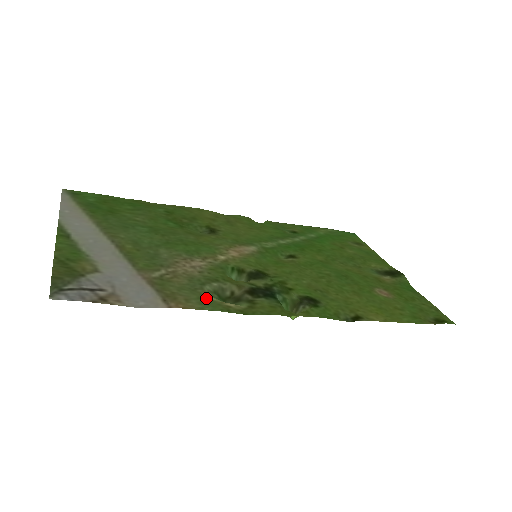
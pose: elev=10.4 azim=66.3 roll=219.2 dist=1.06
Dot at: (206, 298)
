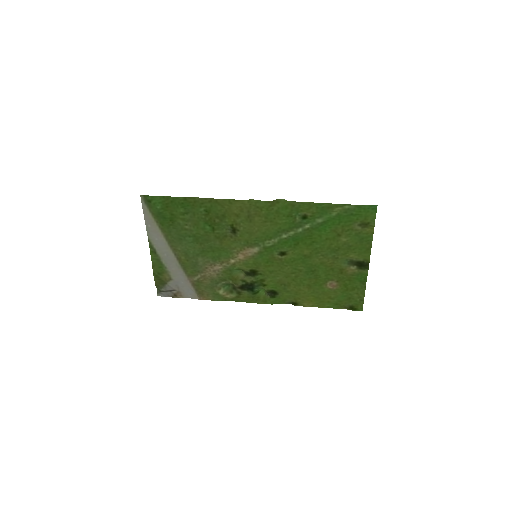
Dot at: (217, 293)
